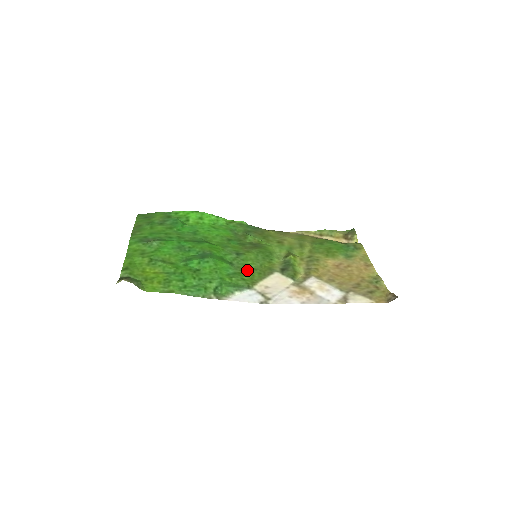
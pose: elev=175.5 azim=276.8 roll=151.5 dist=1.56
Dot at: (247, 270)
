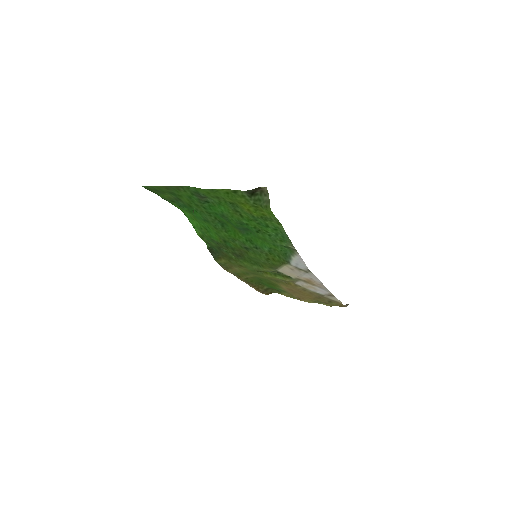
Dot at: (268, 257)
